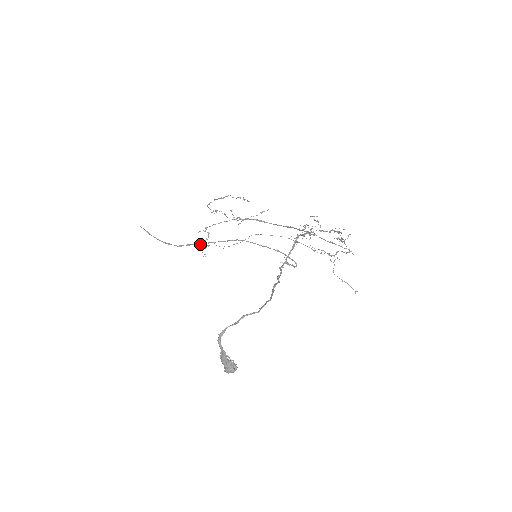
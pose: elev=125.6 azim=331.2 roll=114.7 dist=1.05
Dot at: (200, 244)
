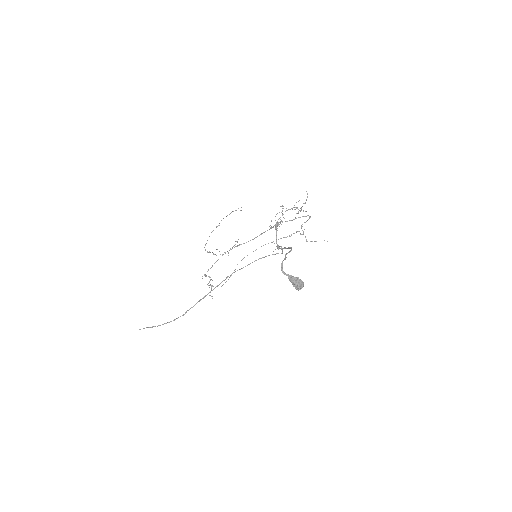
Dot at: occluded
